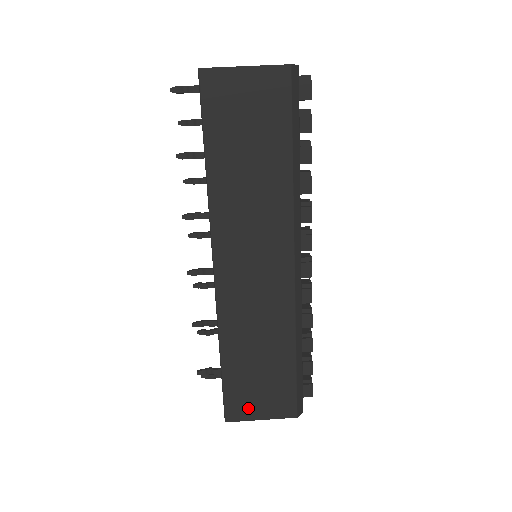
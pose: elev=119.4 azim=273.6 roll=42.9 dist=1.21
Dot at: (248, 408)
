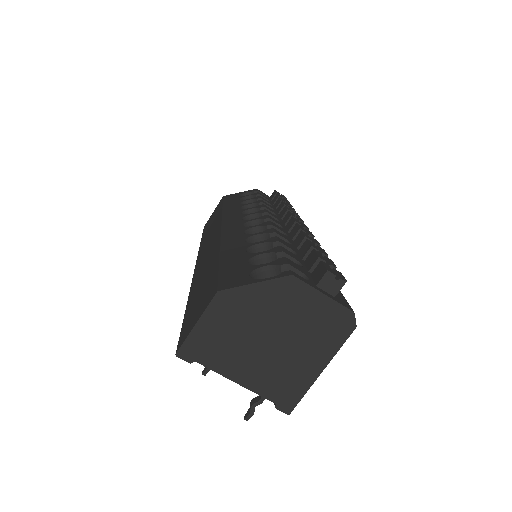
Dot at: occluded
